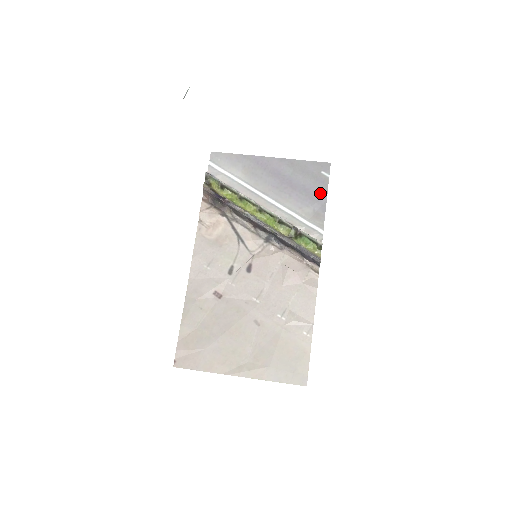
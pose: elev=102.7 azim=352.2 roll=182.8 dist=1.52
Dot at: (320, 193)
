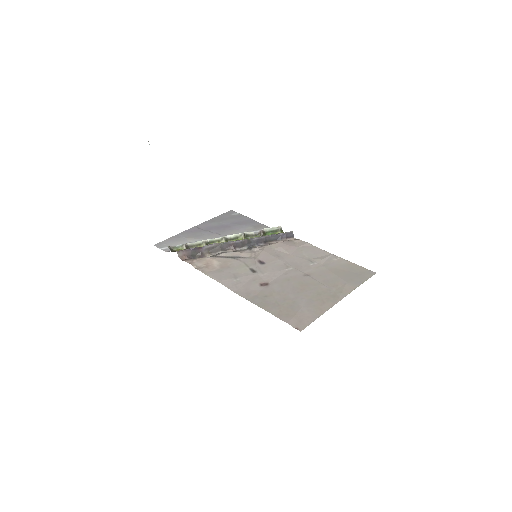
Dot at: (245, 220)
